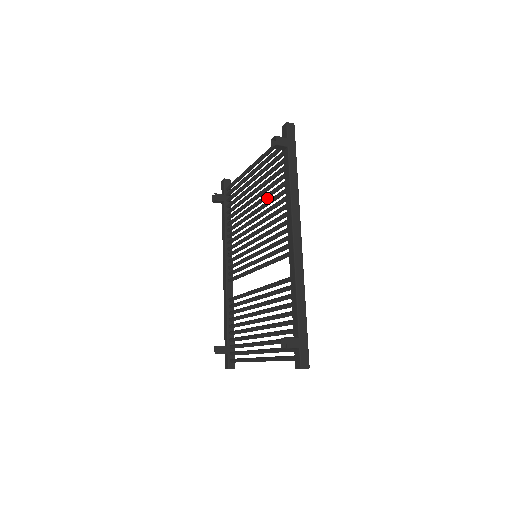
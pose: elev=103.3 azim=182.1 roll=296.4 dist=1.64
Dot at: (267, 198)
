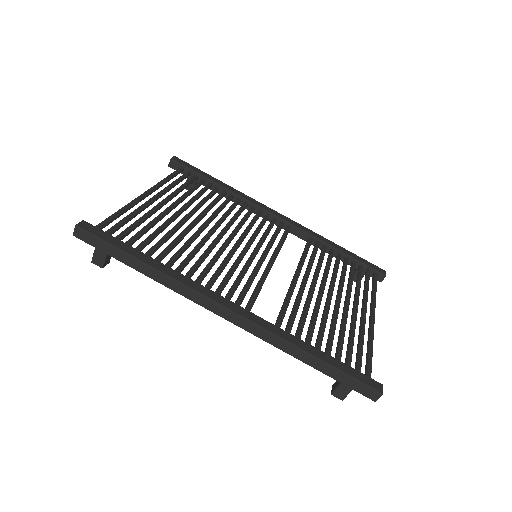
Dot at: (183, 238)
